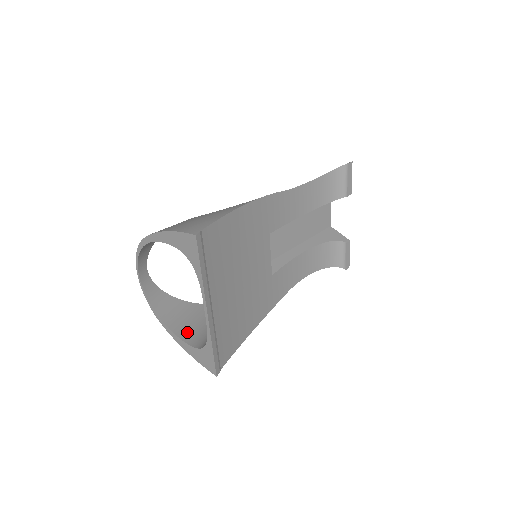
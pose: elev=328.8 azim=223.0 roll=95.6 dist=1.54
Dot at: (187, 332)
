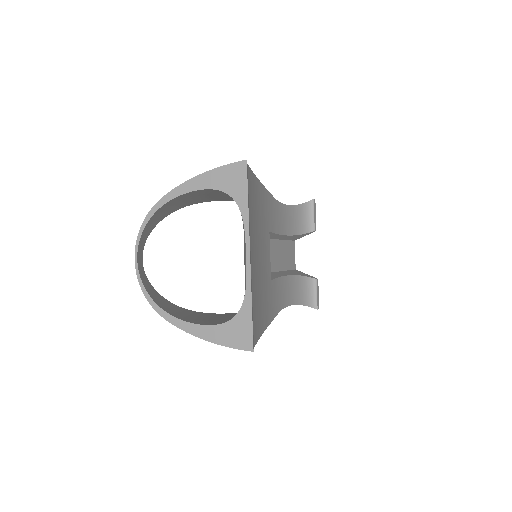
Dot at: (199, 321)
